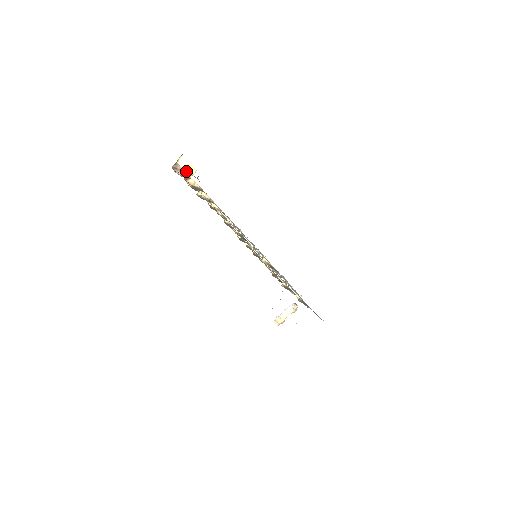
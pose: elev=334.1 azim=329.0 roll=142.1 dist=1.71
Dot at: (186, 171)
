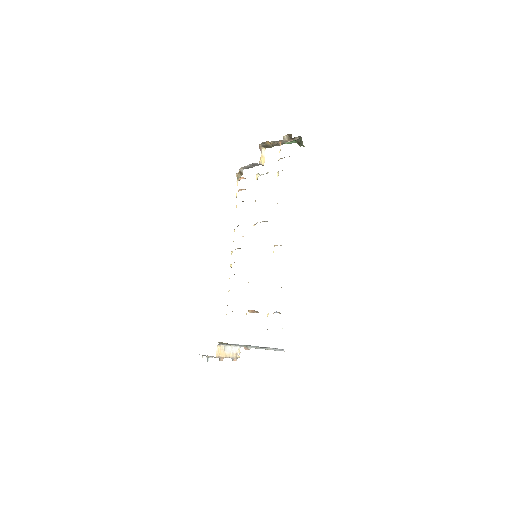
Dot at: (261, 158)
